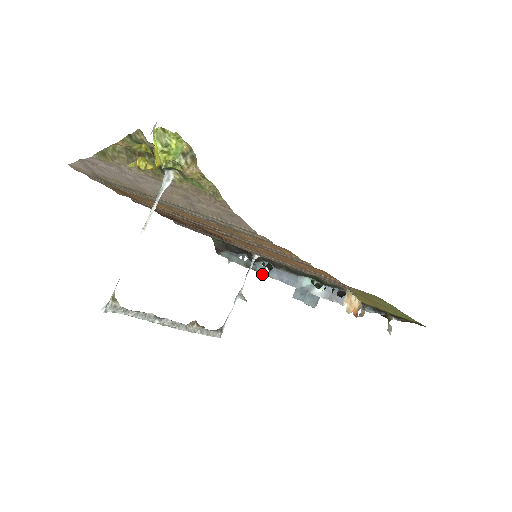
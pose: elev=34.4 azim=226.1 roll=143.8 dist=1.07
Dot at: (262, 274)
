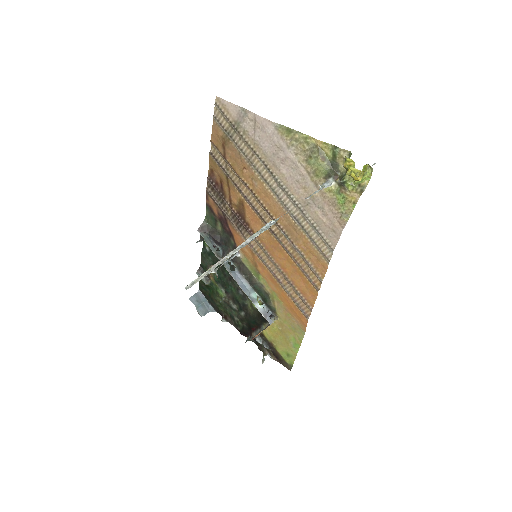
Dot at: (226, 268)
